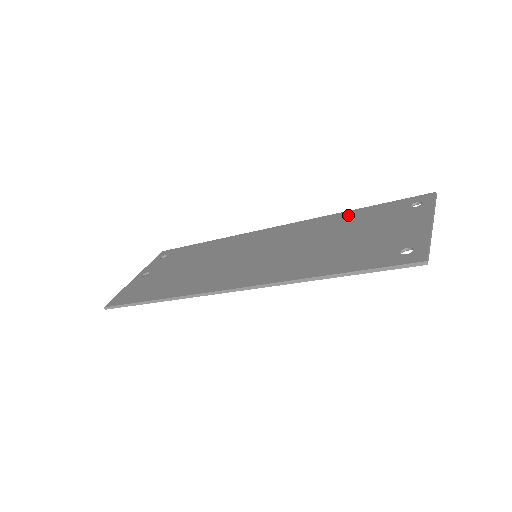
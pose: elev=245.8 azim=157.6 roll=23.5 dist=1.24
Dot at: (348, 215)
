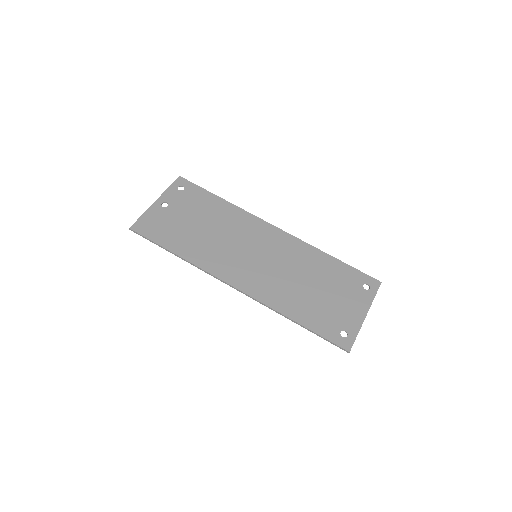
Dot at: (326, 260)
